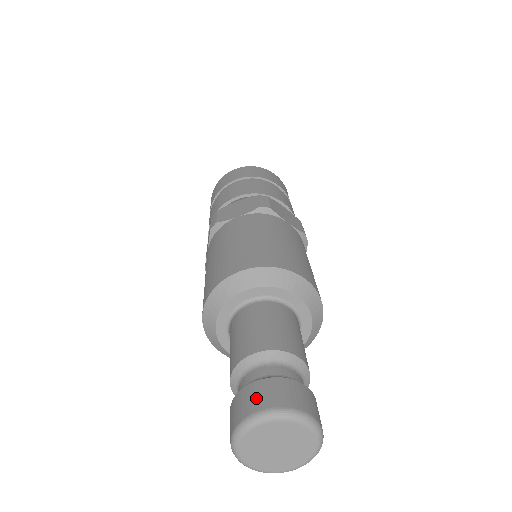
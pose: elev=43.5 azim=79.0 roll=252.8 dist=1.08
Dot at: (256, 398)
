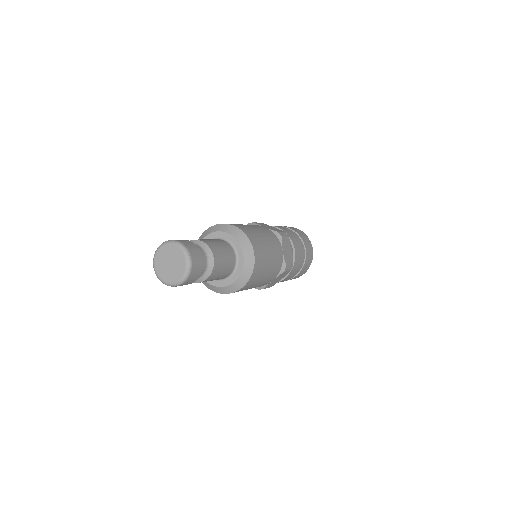
Dot at: occluded
